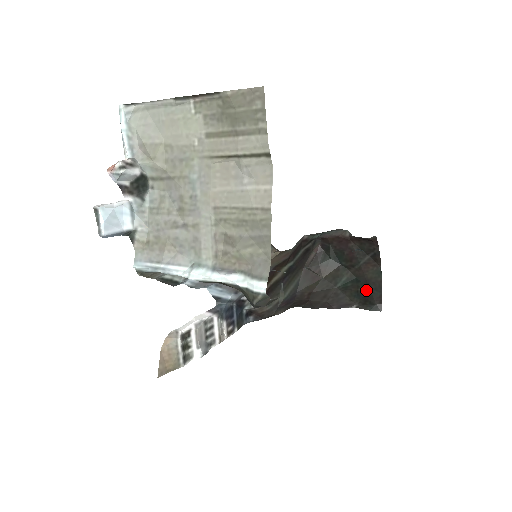
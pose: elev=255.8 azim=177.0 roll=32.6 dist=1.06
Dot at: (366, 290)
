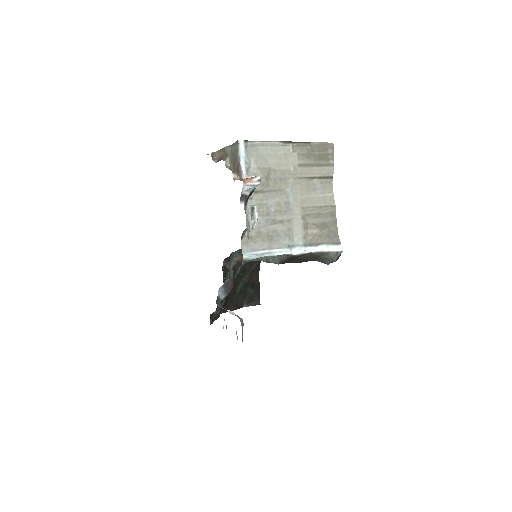
Dot at: (251, 291)
